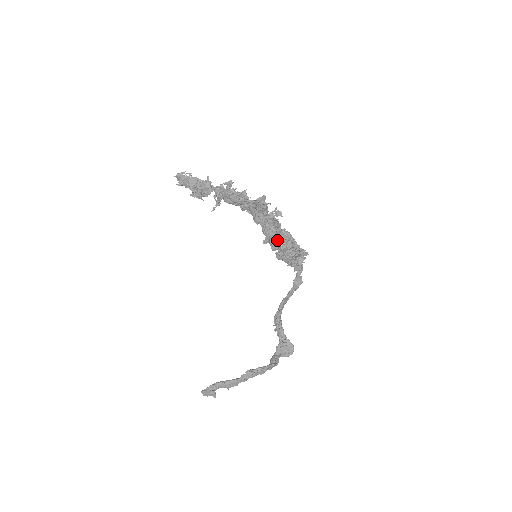
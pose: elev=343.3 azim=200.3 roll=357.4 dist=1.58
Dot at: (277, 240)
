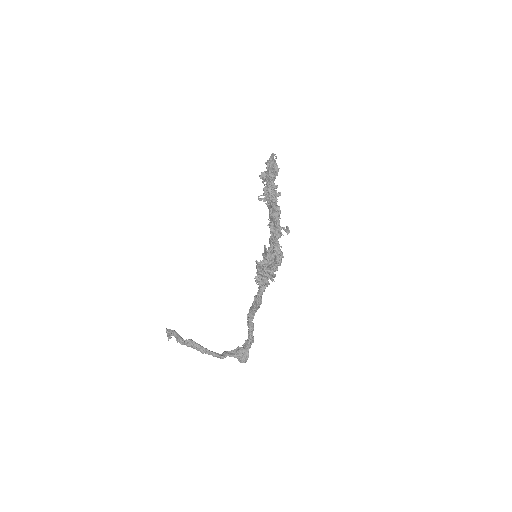
Dot at: (266, 251)
